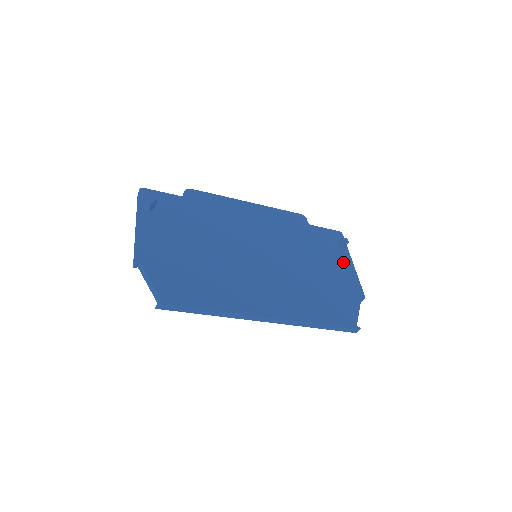
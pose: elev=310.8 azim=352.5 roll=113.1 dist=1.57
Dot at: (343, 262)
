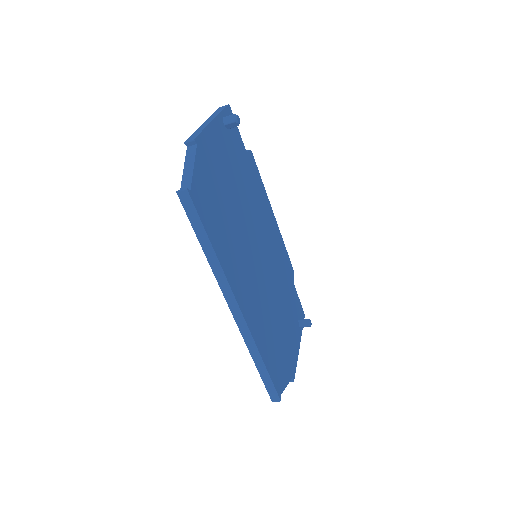
Dot at: (296, 336)
